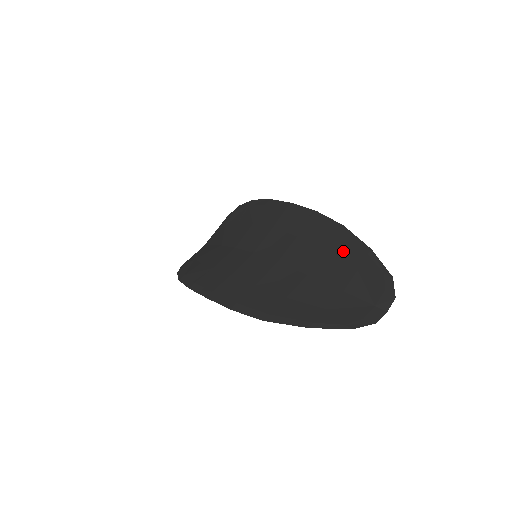
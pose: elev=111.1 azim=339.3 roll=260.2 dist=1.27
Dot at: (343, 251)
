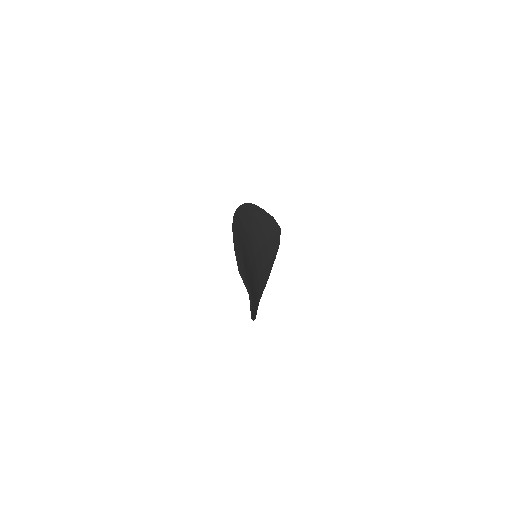
Dot at: occluded
